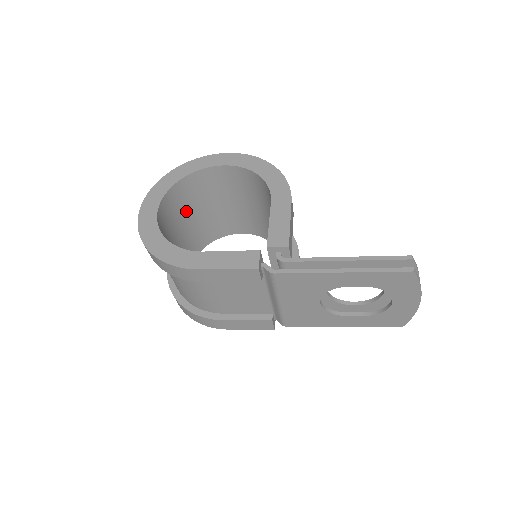
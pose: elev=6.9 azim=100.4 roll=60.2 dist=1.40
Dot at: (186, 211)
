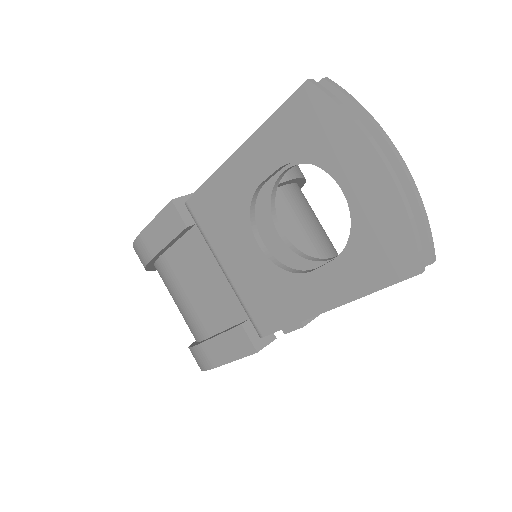
Dot at: occluded
